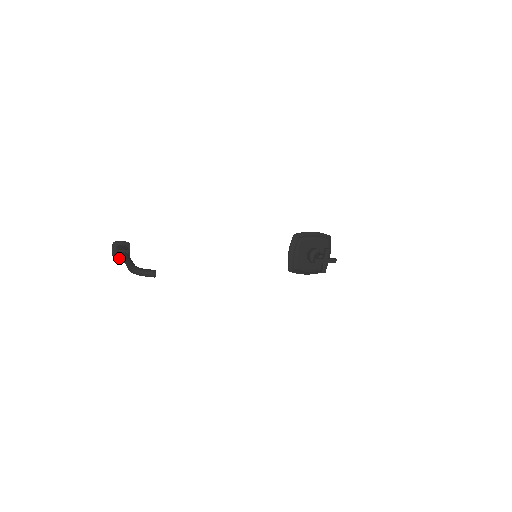
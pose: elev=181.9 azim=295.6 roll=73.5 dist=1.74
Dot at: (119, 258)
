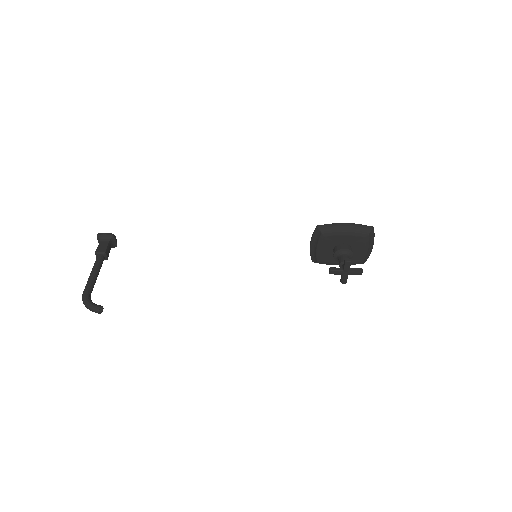
Dot at: occluded
